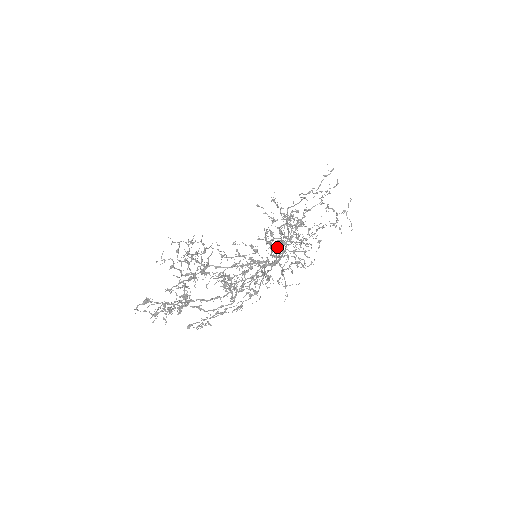
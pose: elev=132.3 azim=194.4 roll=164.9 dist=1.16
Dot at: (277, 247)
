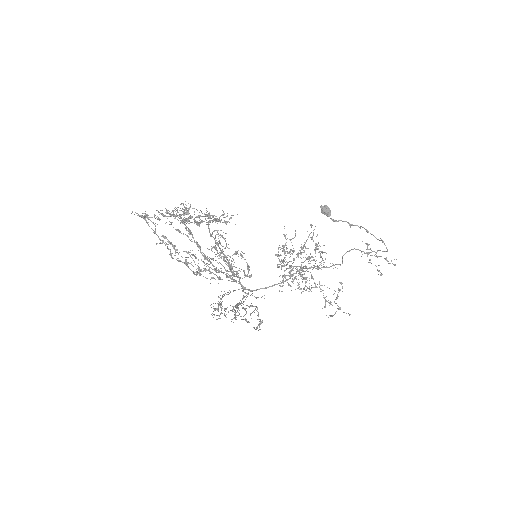
Dot at: (322, 210)
